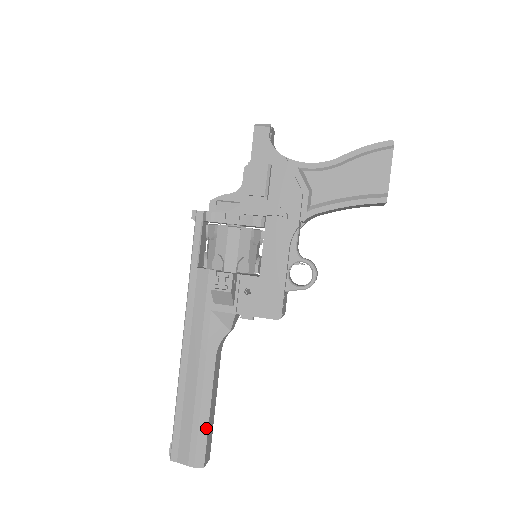
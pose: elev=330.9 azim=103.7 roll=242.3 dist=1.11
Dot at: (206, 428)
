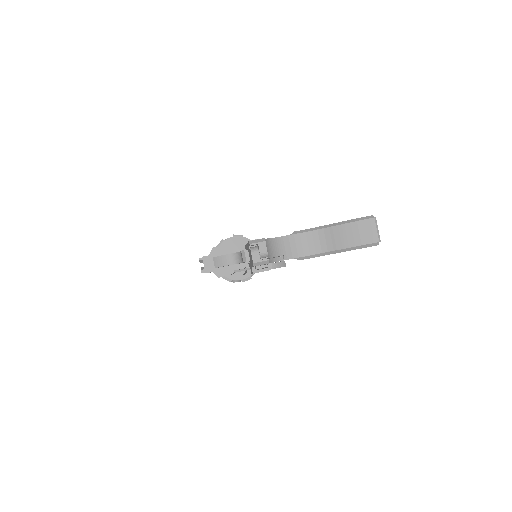
Dot at: occluded
